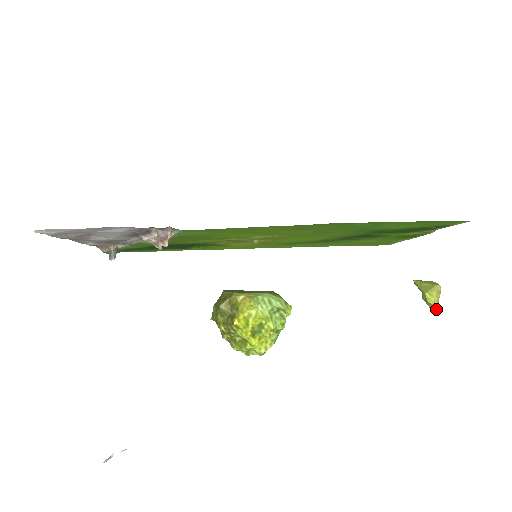
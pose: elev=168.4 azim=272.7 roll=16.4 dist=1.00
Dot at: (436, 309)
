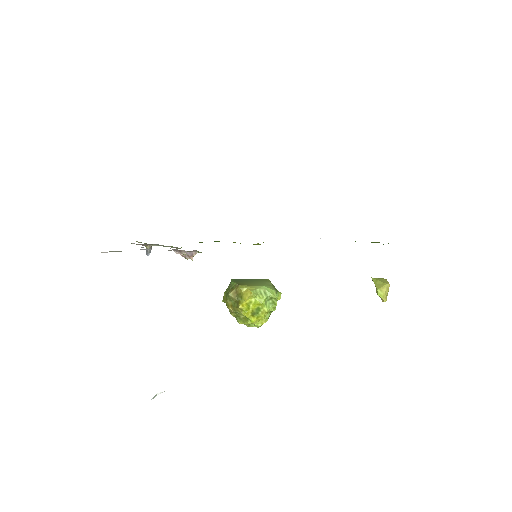
Dot at: (385, 301)
